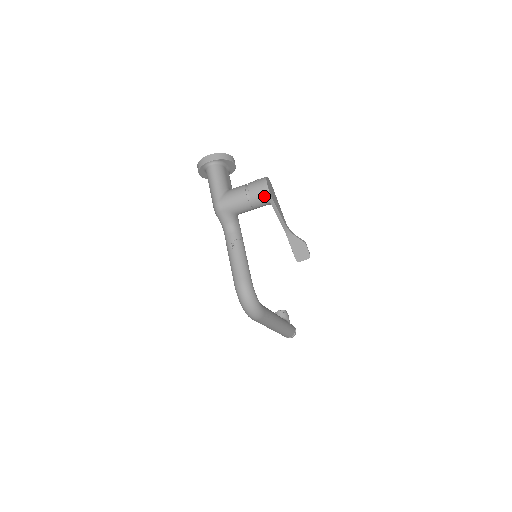
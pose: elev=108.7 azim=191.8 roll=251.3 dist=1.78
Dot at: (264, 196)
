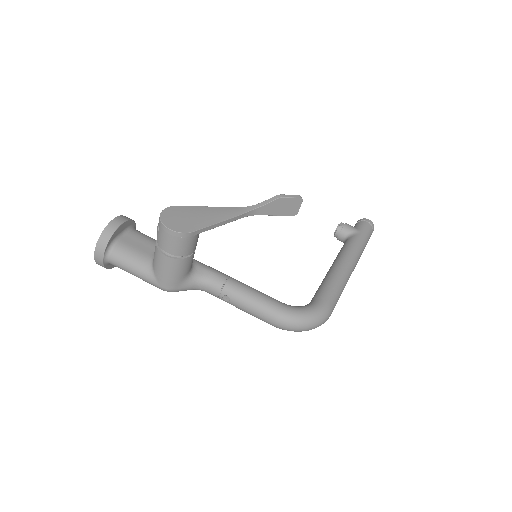
Dot at: (184, 241)
